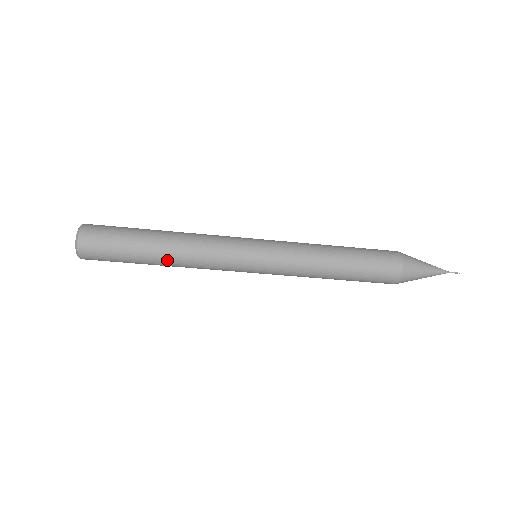
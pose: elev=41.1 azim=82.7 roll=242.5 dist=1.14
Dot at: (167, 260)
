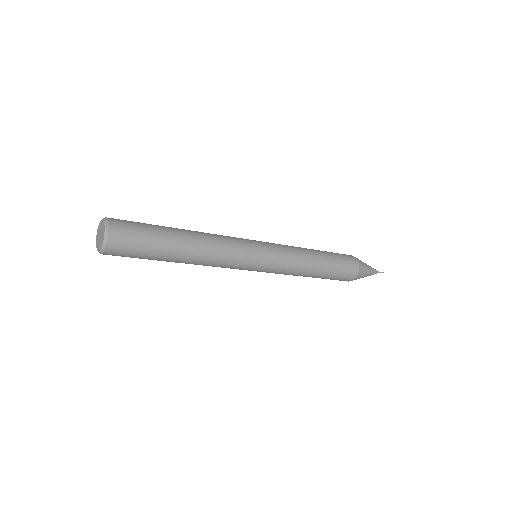
Dot at: occluded
